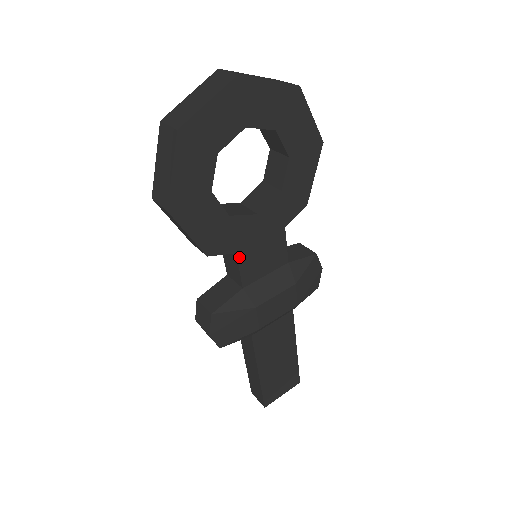
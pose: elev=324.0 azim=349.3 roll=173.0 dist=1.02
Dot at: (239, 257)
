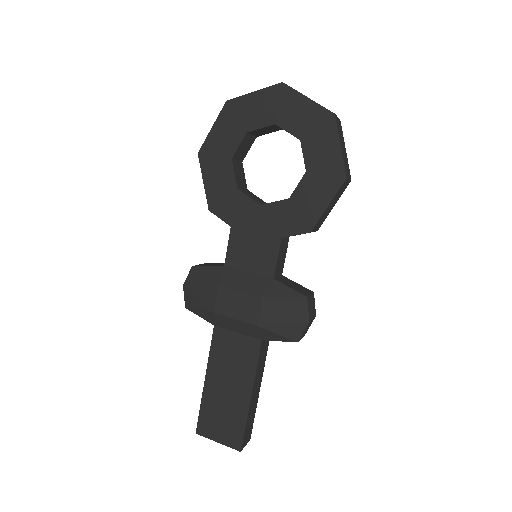
Dot at: (232, 233)
